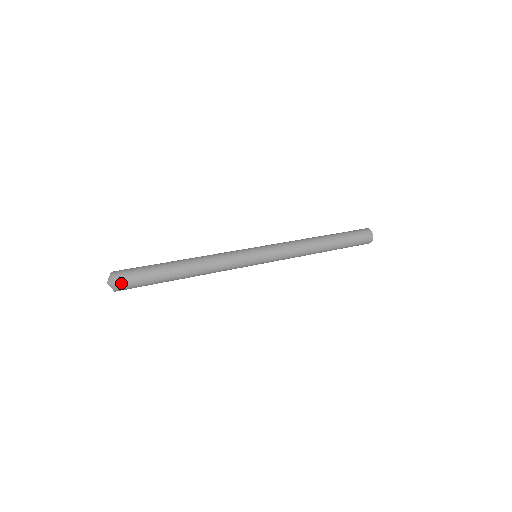
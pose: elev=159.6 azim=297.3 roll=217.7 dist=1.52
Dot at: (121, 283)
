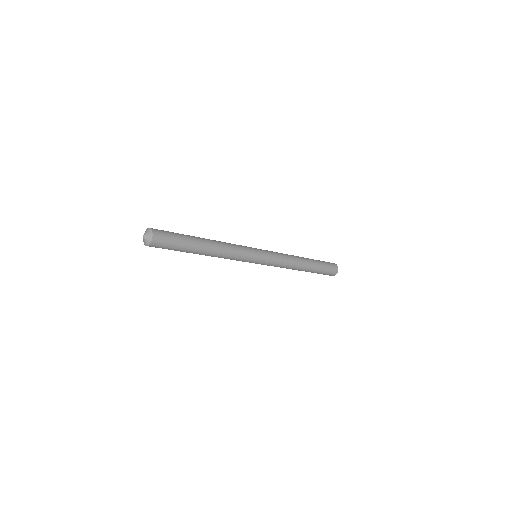
Dot at: (157, 232)
